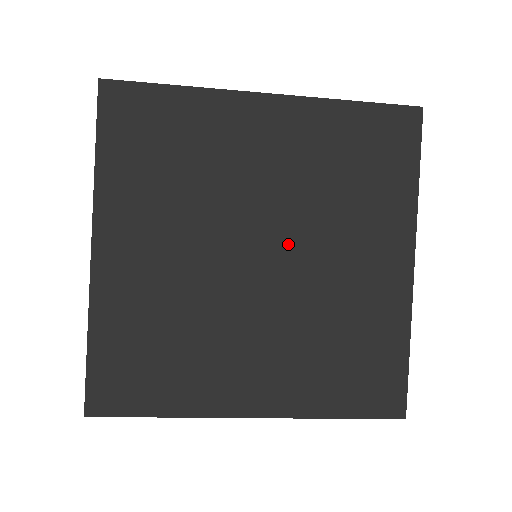
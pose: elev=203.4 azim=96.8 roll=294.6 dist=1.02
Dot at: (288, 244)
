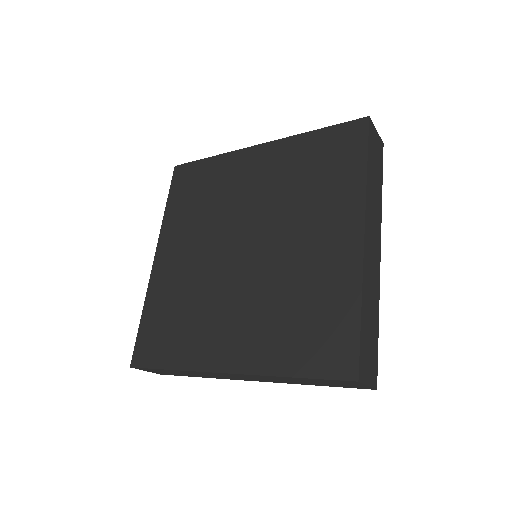
Dot at: (264, 235)
